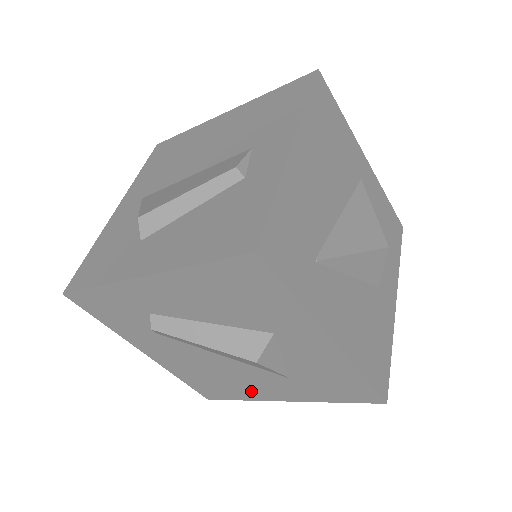
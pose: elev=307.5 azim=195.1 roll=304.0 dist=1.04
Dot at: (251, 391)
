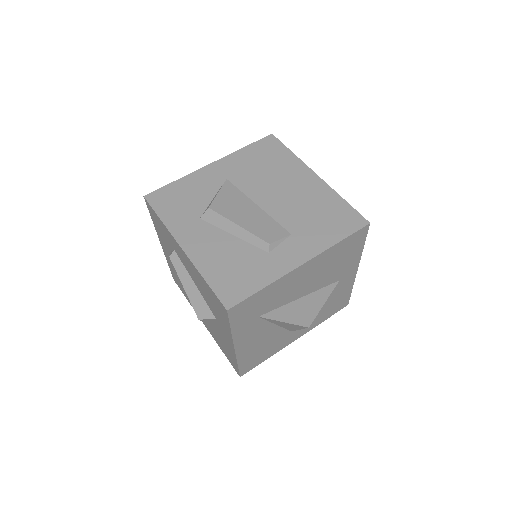
Dot at: occluded
